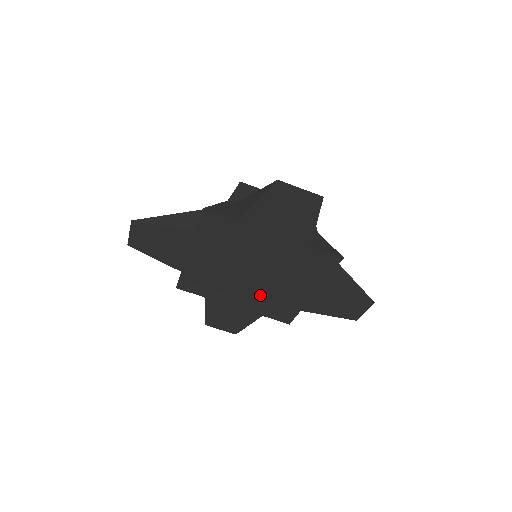
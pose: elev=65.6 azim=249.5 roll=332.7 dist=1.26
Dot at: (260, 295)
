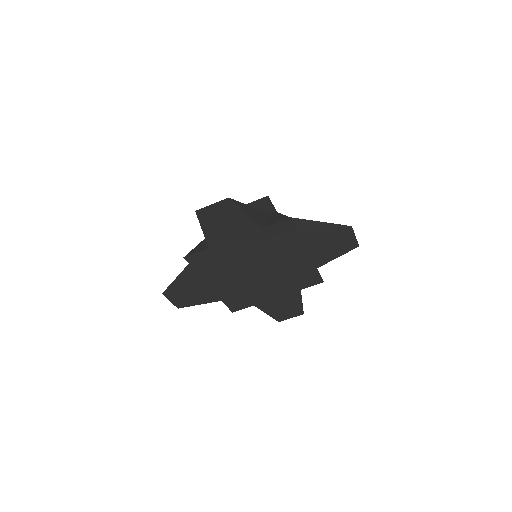
Dot at: (280, 279)
